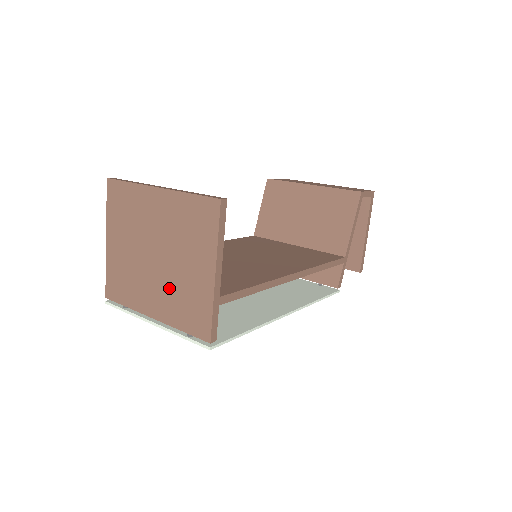
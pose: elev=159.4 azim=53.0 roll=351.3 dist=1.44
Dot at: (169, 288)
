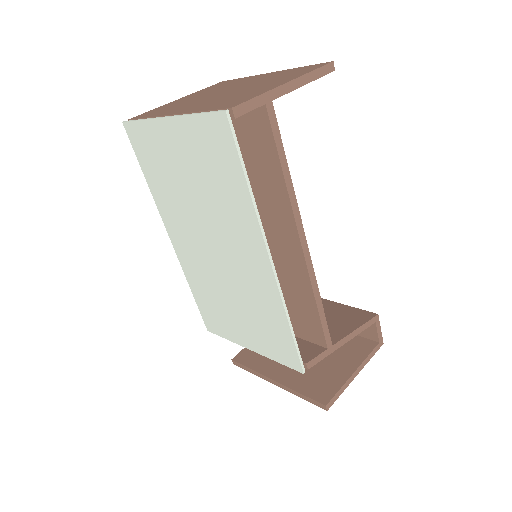
Dot at: (220, 98)
